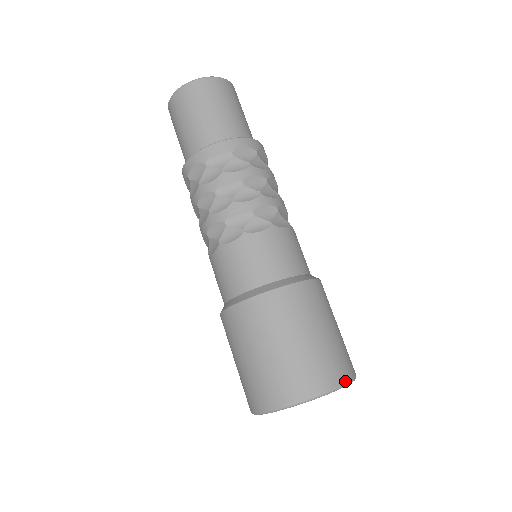
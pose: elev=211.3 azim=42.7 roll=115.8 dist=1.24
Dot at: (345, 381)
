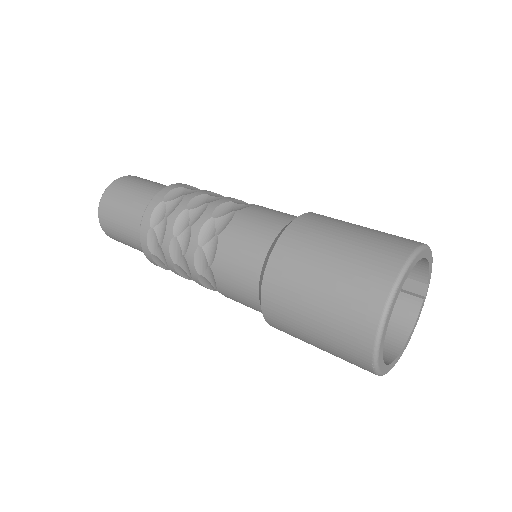
Dot at: (413, 248)
